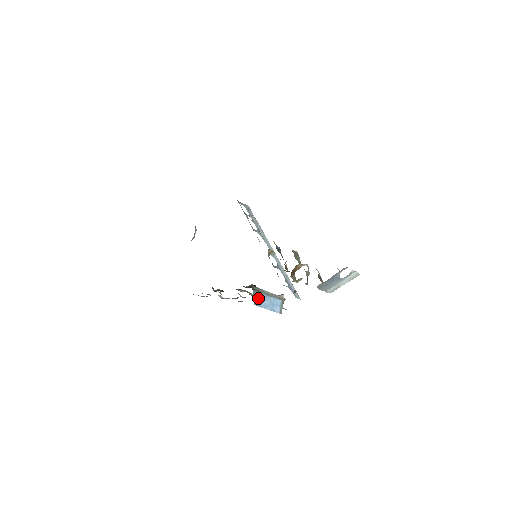
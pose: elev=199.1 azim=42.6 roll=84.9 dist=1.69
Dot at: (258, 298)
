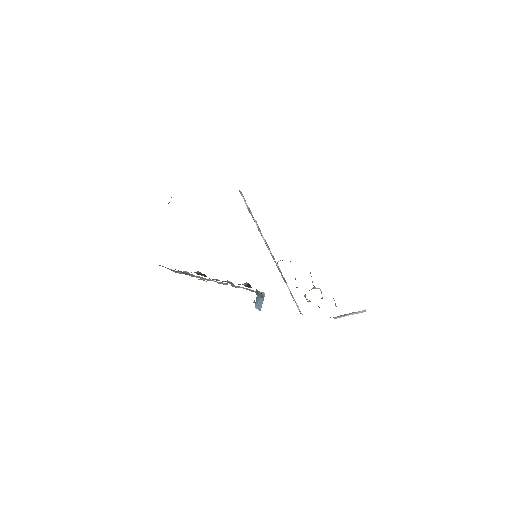
Dot at: (257, 300)
